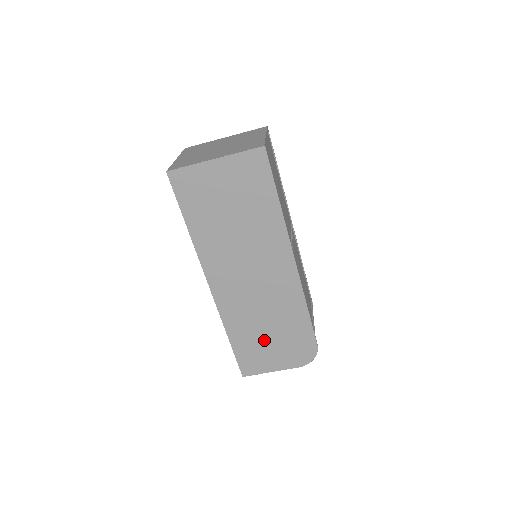
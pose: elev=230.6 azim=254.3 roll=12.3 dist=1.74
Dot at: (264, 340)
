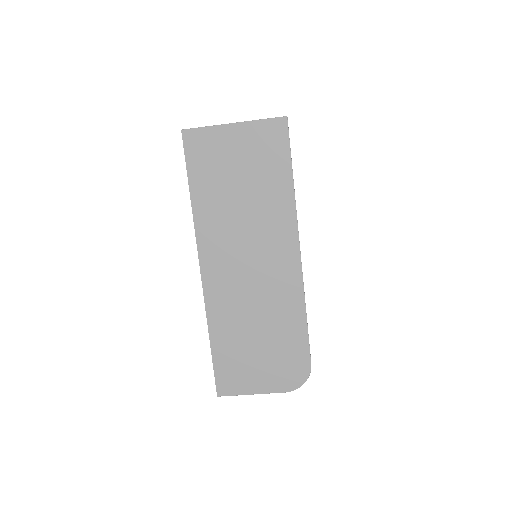
Dot at: (250, 349)
